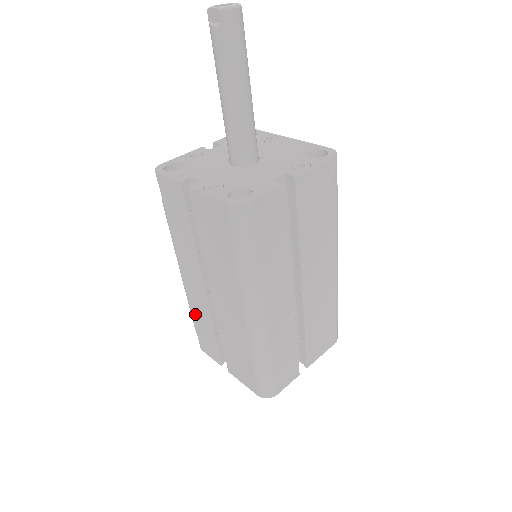
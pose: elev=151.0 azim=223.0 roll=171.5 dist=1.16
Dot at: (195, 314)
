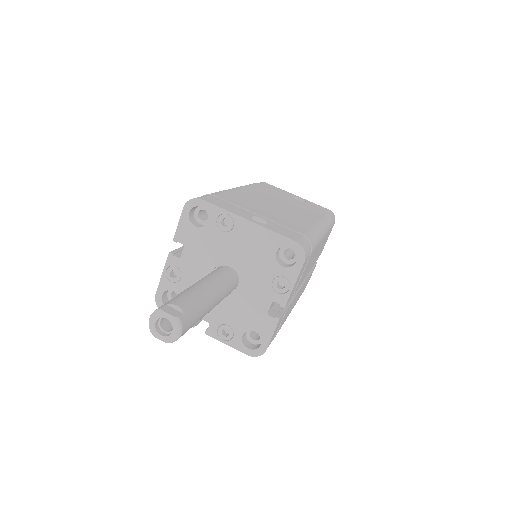
Dot at: occluded
